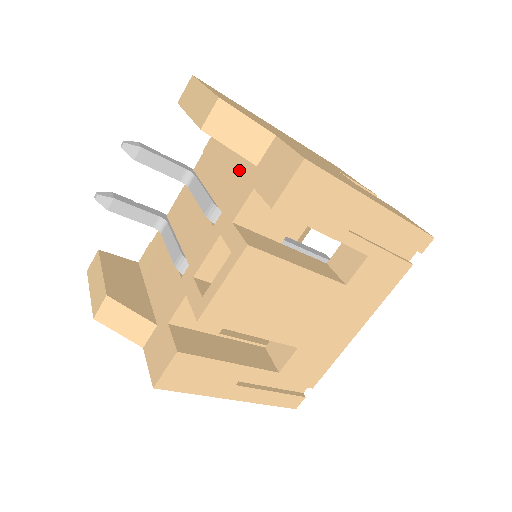
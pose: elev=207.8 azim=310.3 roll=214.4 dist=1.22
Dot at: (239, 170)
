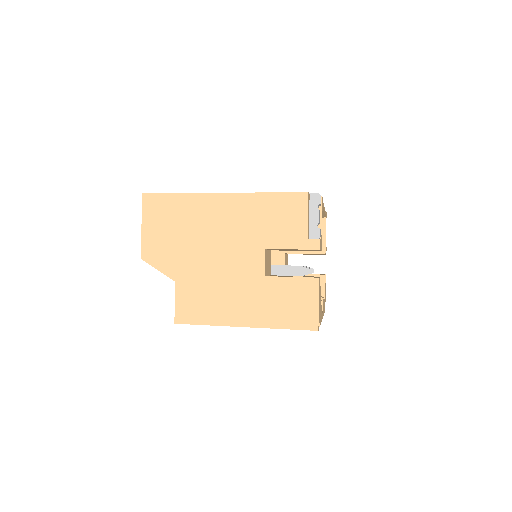
Dot at: occluded
